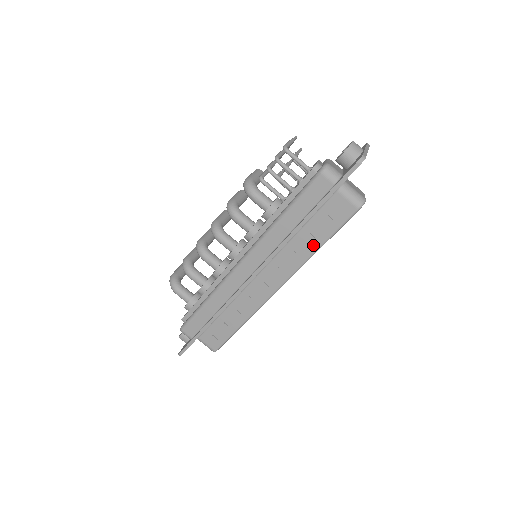
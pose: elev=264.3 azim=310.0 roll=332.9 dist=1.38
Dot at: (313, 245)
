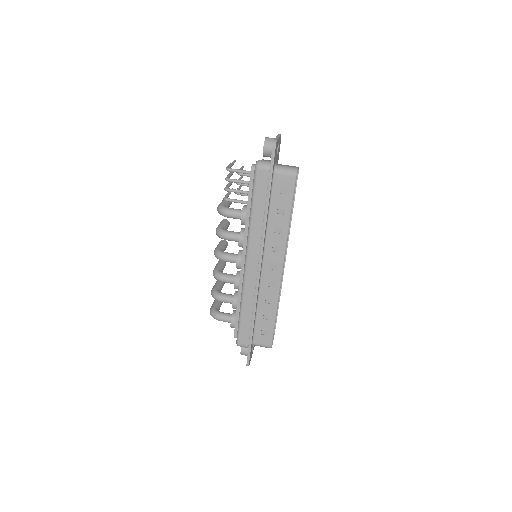
Dot at: (284, 220)
